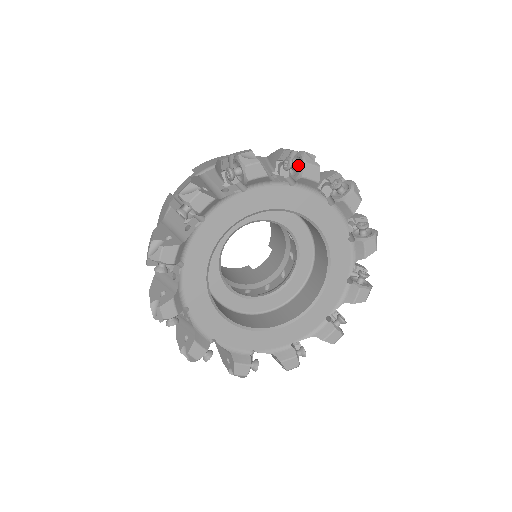
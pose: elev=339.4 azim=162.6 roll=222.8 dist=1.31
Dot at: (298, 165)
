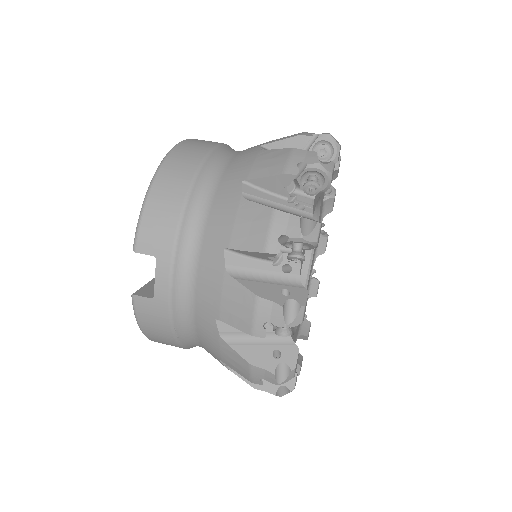
Dot at: (317, 179)
